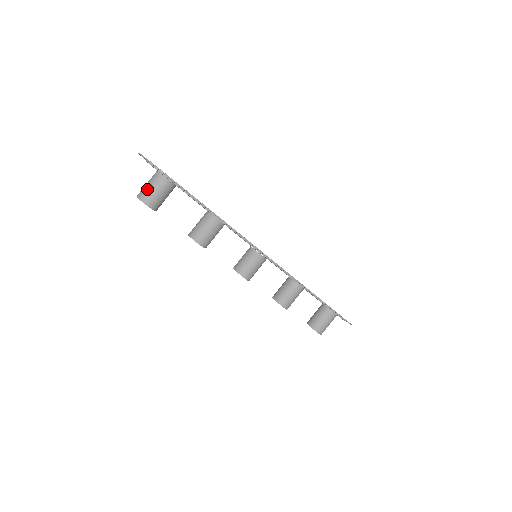
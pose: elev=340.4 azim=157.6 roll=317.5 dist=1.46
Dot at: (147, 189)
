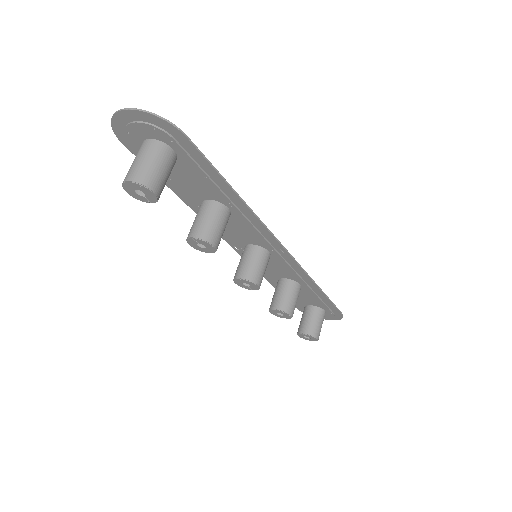
Dot at: (144, 166)
